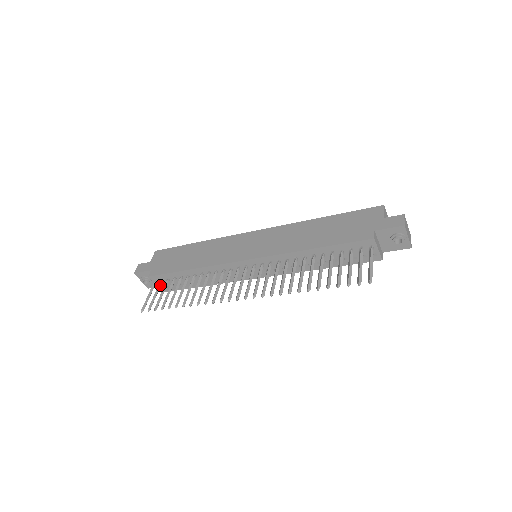
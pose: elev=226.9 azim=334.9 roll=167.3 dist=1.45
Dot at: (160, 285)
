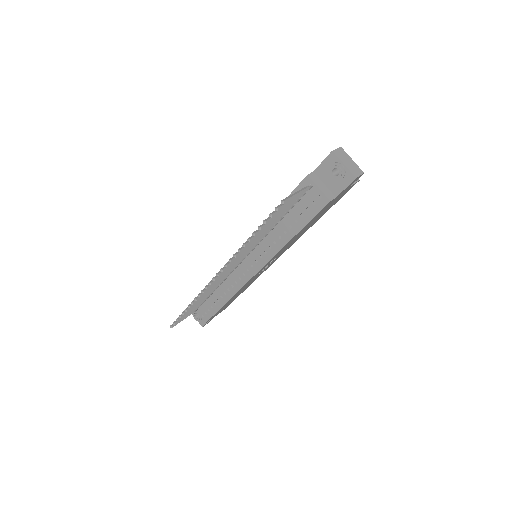
Dot at: occluded
